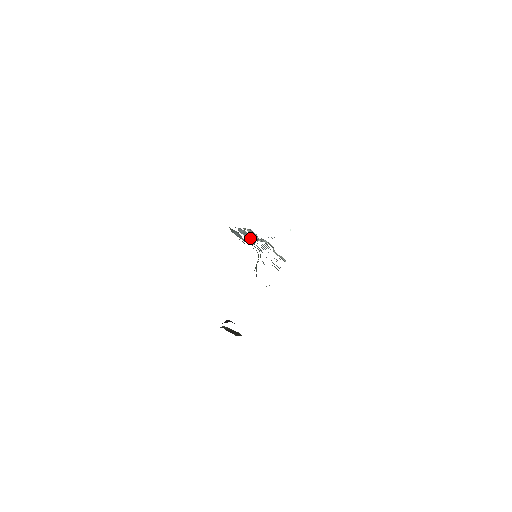
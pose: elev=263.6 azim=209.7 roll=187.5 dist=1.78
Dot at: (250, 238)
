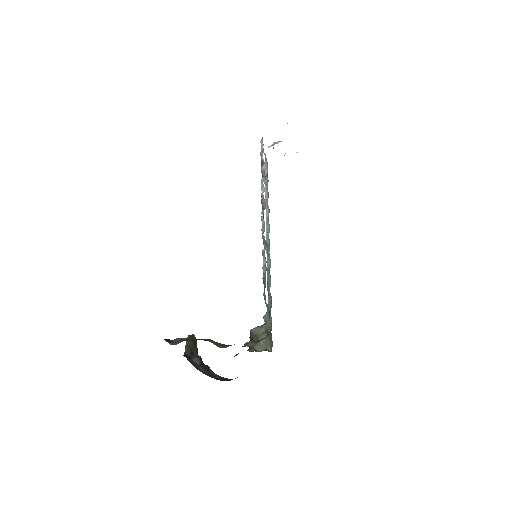
Dot at: (267, 249)
